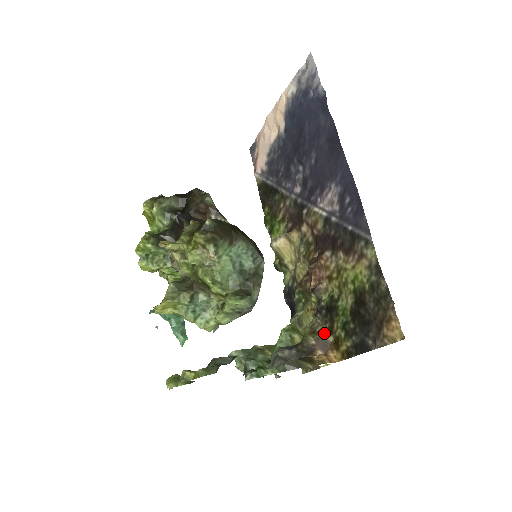
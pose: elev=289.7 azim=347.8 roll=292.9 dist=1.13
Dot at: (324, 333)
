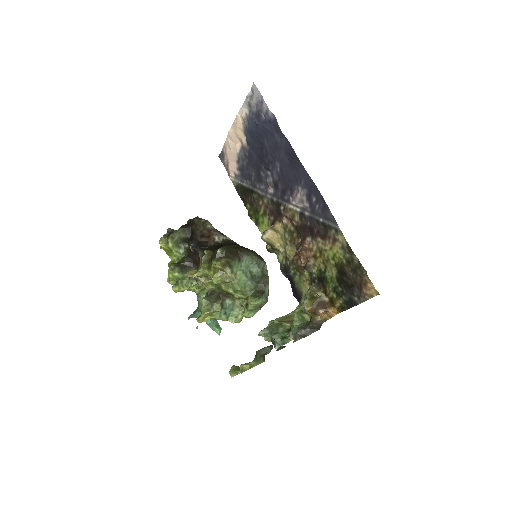
Dot at: (321, 297)
